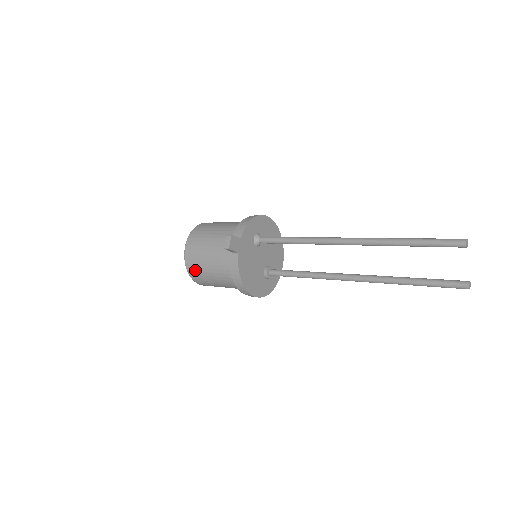
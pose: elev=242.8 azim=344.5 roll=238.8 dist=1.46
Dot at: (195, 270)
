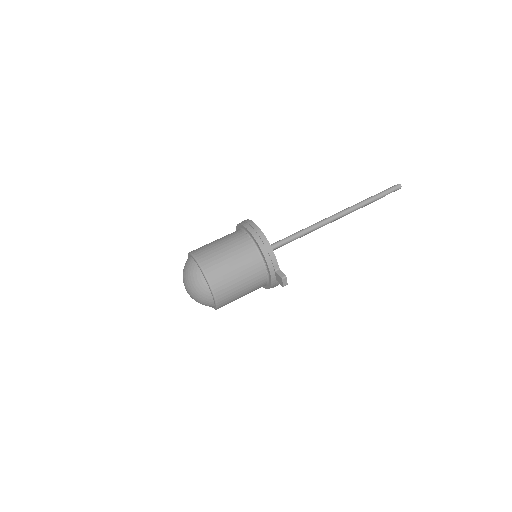
Dot at: occluded
